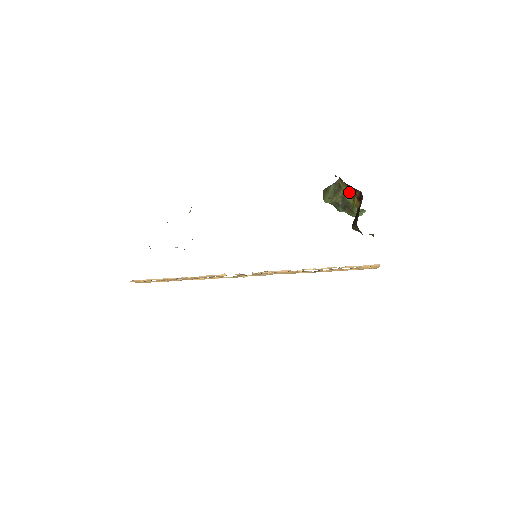
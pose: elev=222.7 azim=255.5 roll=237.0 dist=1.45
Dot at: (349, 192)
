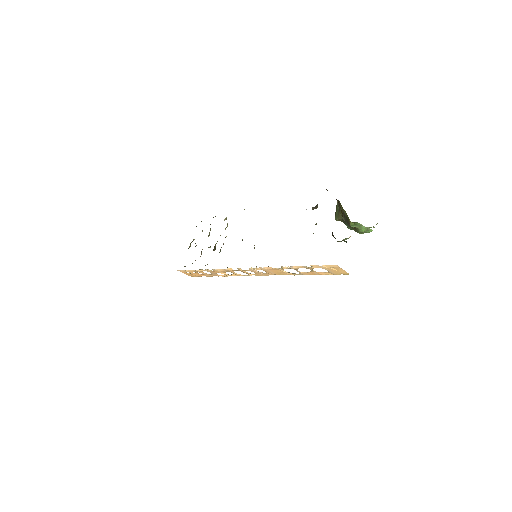
Dot at: occluded
